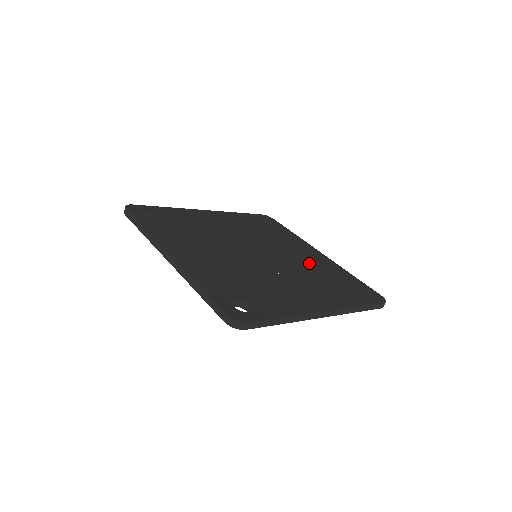
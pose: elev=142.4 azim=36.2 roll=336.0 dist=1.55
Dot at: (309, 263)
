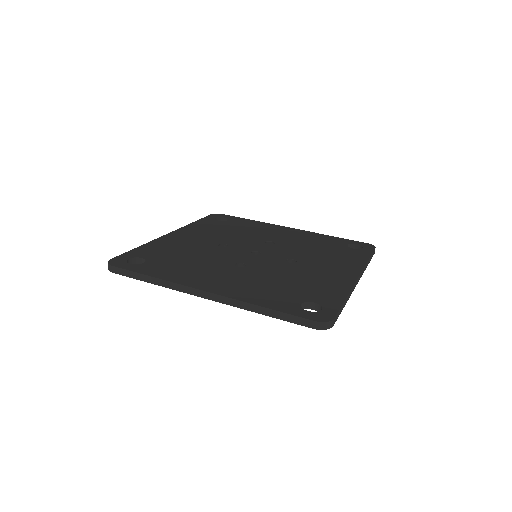
Dot at: (296, 241)
